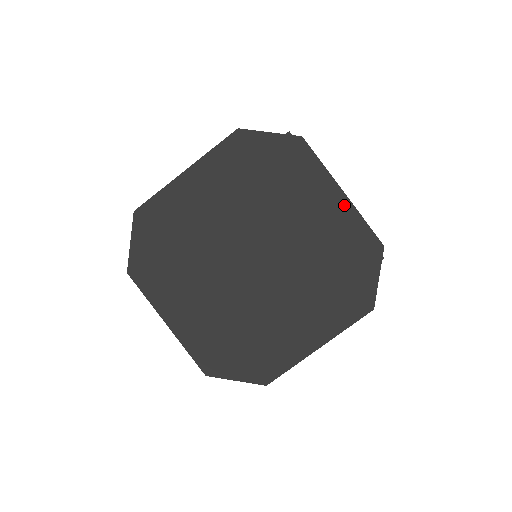
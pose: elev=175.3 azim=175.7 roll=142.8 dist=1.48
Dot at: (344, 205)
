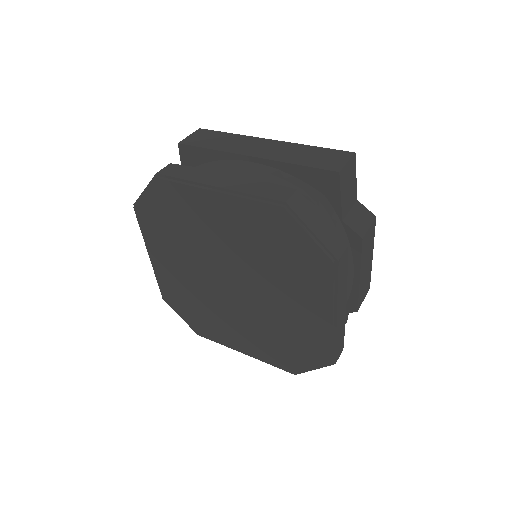
Dot at: (225, 199)
